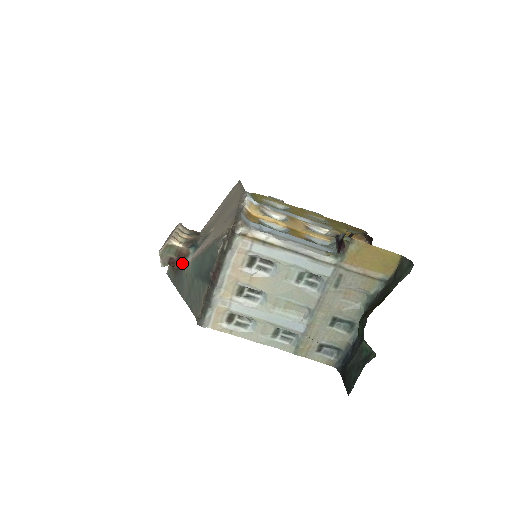
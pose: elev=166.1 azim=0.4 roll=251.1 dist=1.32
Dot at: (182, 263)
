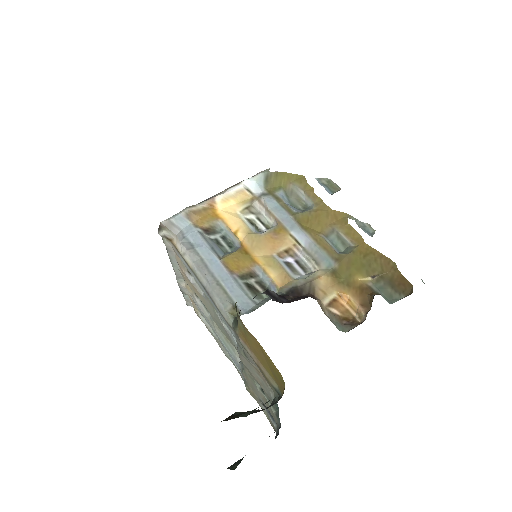
Dot at: occluded
